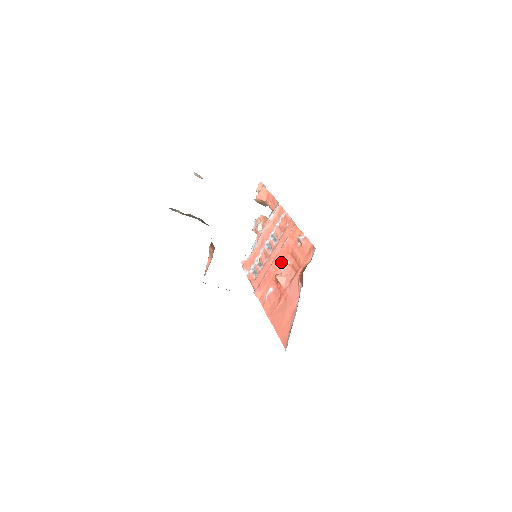
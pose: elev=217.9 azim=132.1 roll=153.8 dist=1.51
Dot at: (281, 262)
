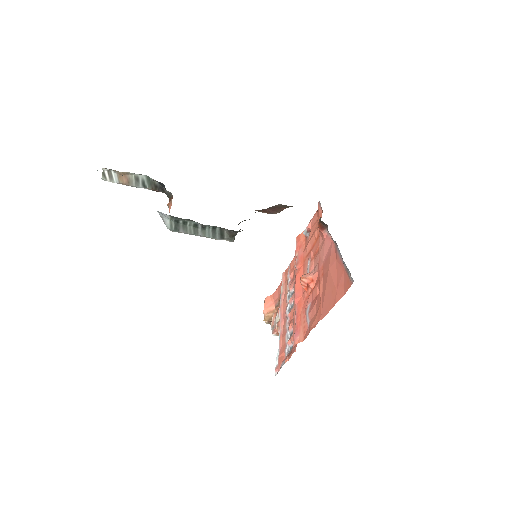
Dot at: occluded
